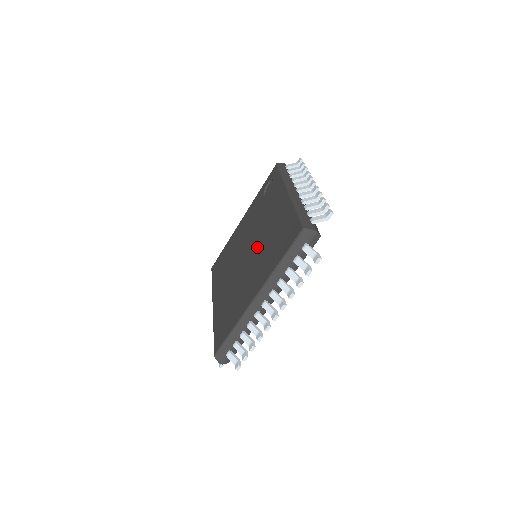
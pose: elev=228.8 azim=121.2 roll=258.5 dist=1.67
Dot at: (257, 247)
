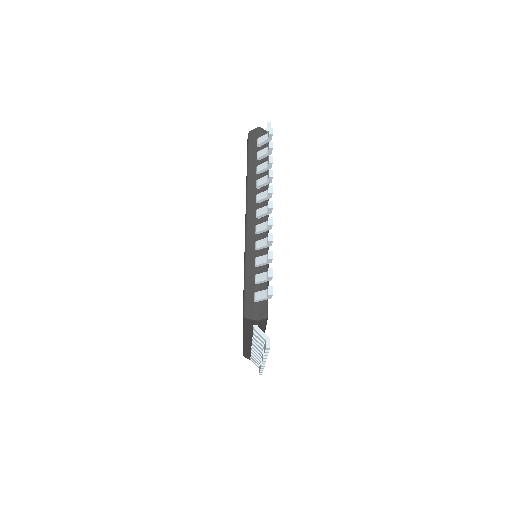
Dot at: occluded
